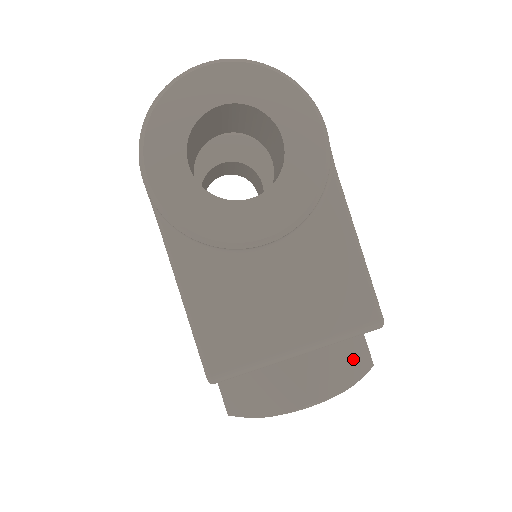
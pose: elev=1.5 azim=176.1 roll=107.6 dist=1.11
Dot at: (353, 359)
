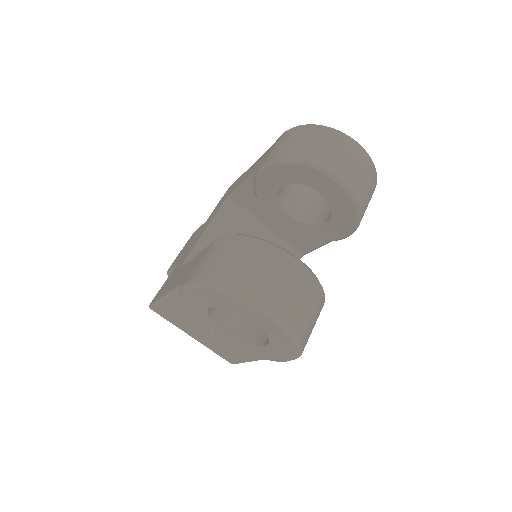
Dot at: occluded
